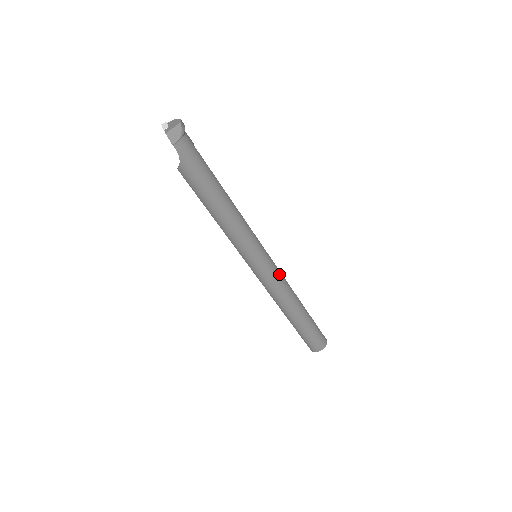
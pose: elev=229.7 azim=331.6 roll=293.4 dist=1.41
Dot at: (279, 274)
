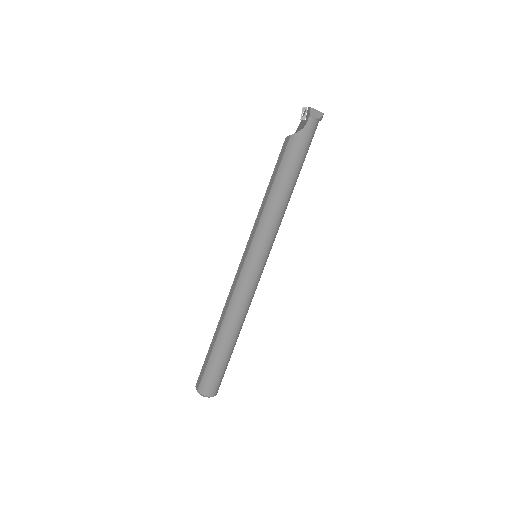
Dot at: (256, 287)
